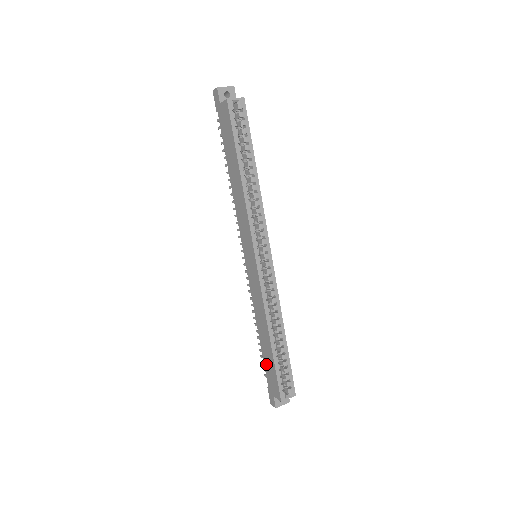
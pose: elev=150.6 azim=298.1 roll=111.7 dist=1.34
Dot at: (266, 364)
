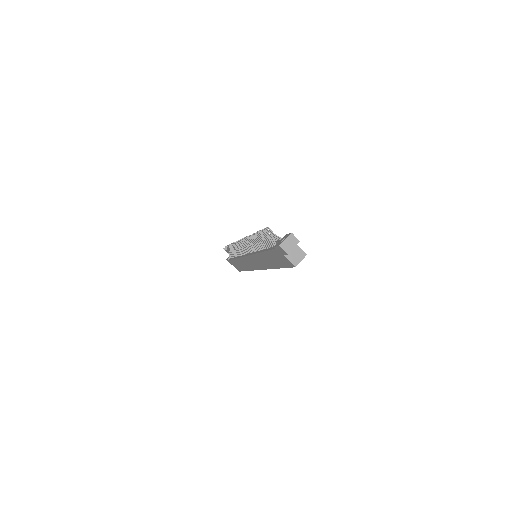
Dot at: (234, 262)
